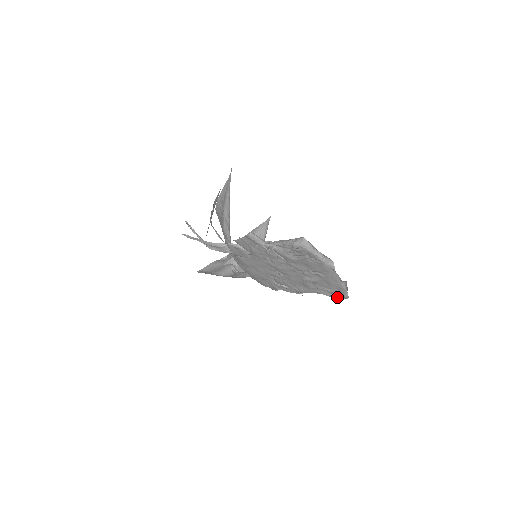
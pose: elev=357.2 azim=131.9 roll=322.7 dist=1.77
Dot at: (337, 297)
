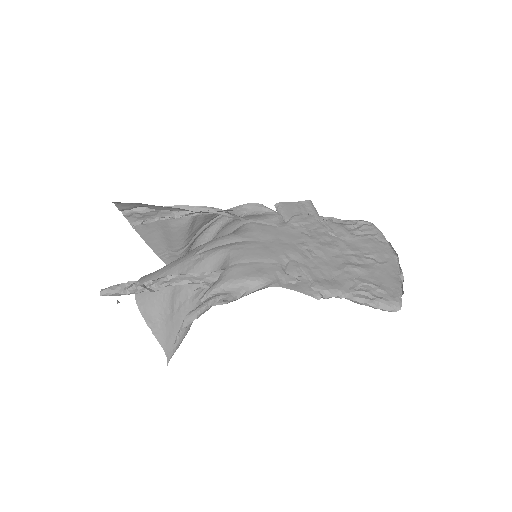
Dot at: (381, 306)
